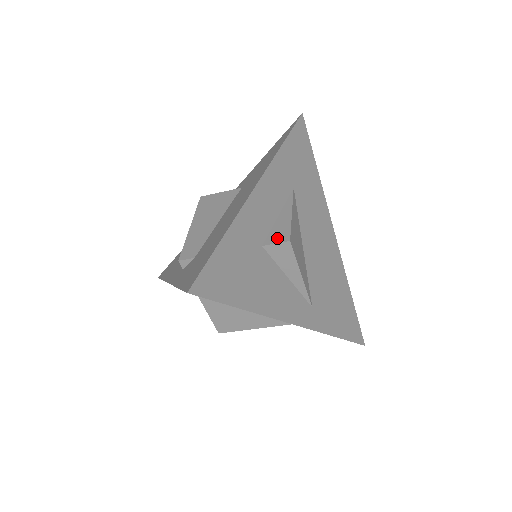
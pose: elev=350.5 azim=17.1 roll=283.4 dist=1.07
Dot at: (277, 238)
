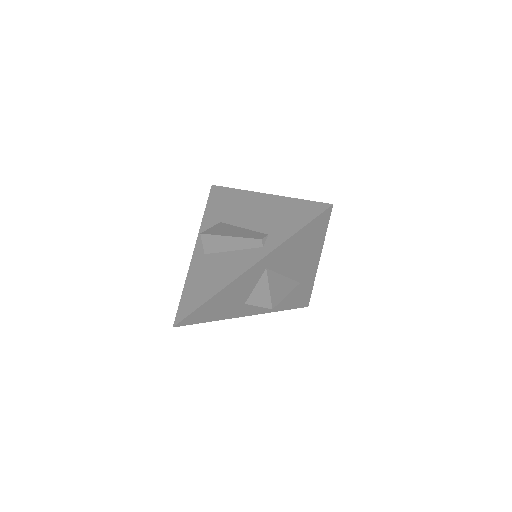
Dot at: occluded
